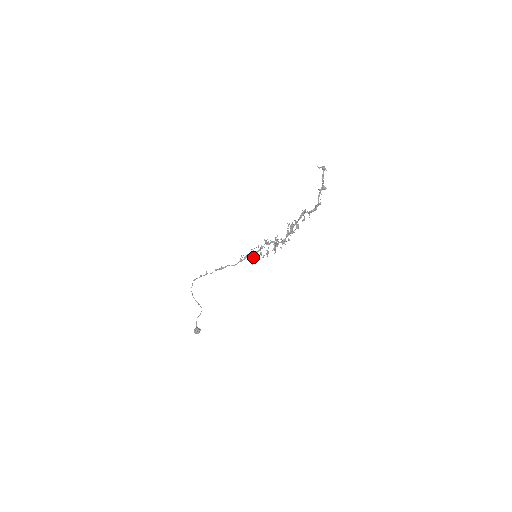
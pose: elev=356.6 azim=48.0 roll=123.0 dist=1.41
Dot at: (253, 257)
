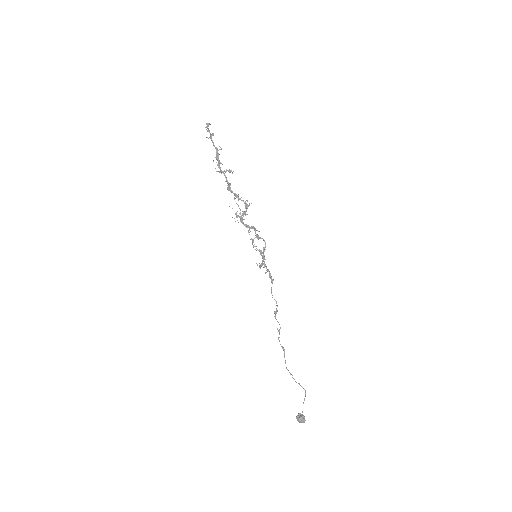
Dot at: (262, 263)
